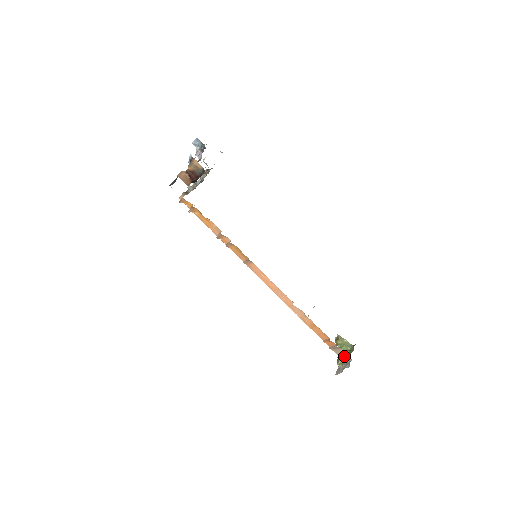
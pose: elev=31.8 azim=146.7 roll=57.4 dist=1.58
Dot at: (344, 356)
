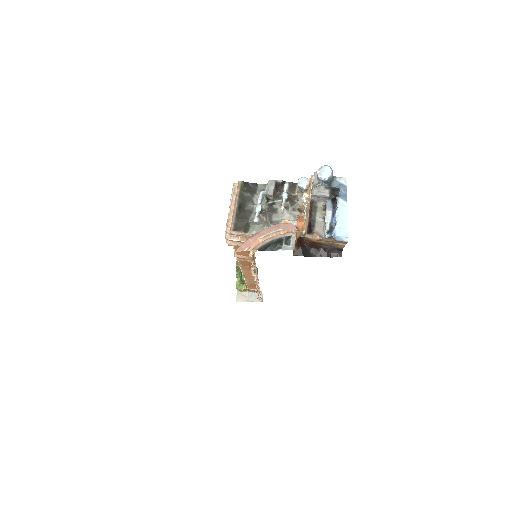
Dot at: (256, 291)
